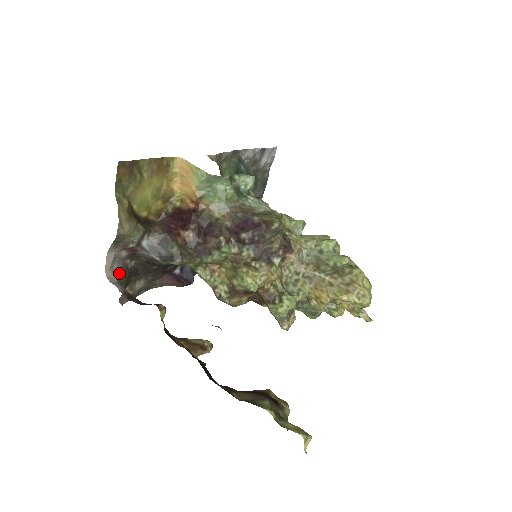
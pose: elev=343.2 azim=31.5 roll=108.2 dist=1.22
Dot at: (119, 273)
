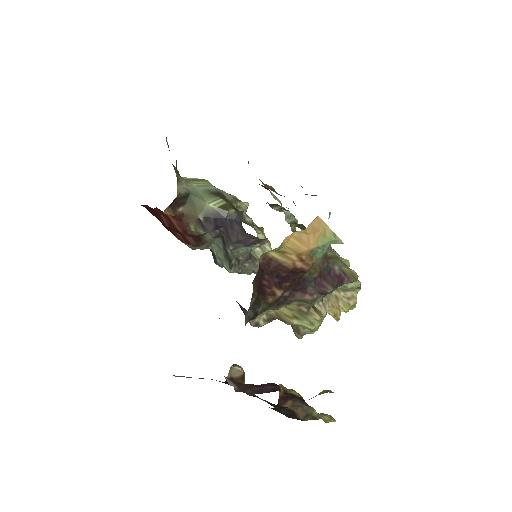
Dot at: occluded
